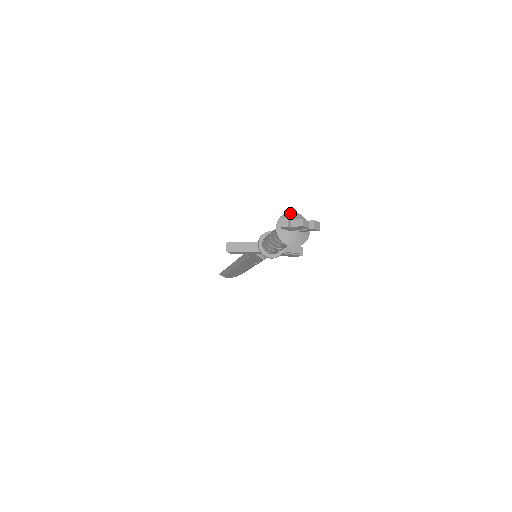
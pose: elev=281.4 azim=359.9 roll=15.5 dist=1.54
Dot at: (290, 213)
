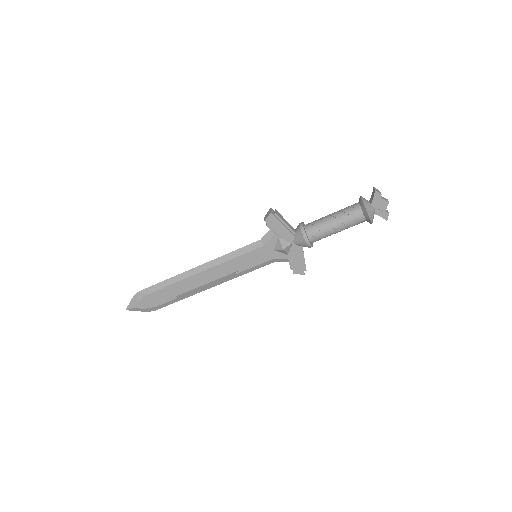
Dot at: occluded
